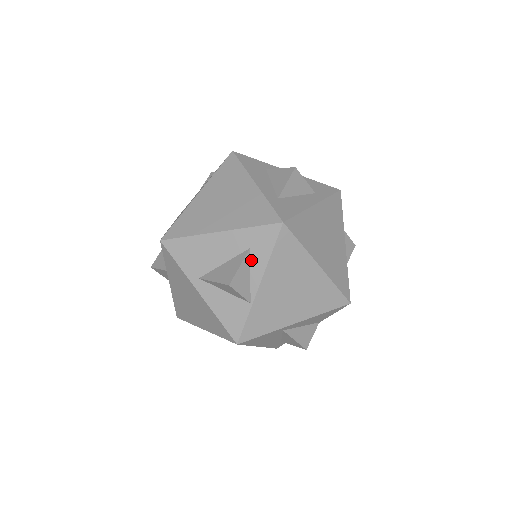
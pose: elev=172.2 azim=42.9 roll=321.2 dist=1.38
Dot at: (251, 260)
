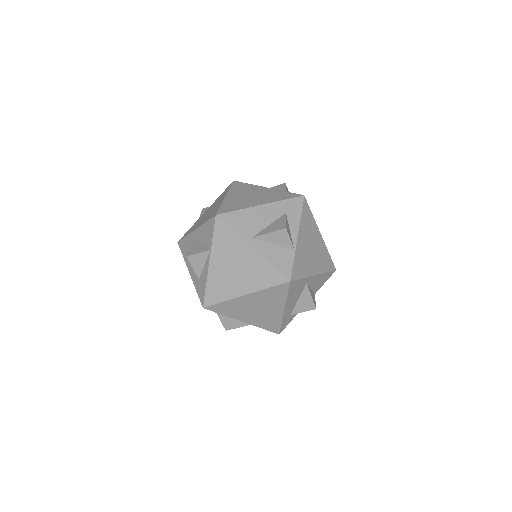
Dot at: (288, 220)
